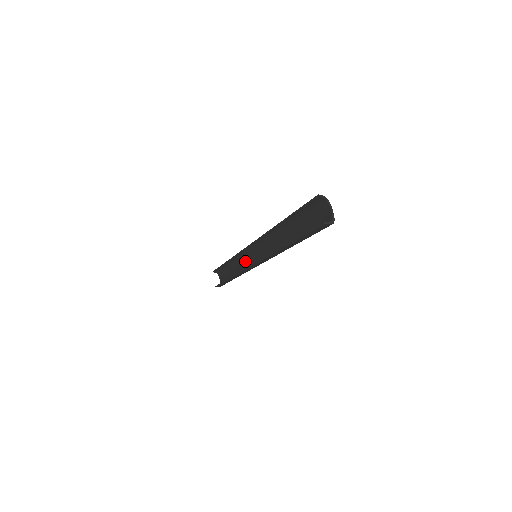
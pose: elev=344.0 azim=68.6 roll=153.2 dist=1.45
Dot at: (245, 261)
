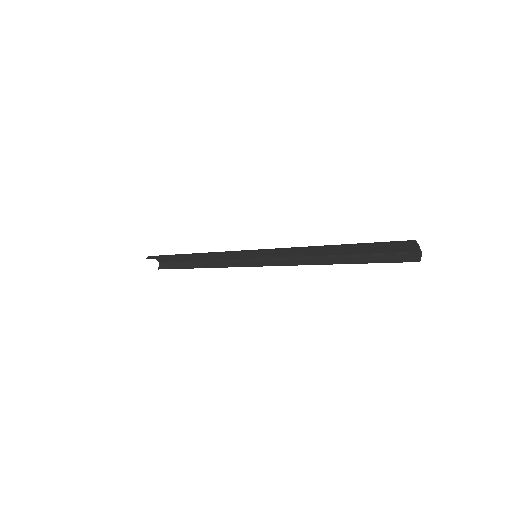
Dot at: (225, 255)
